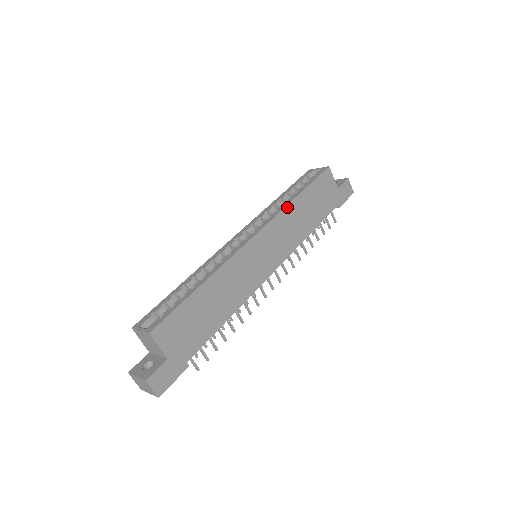
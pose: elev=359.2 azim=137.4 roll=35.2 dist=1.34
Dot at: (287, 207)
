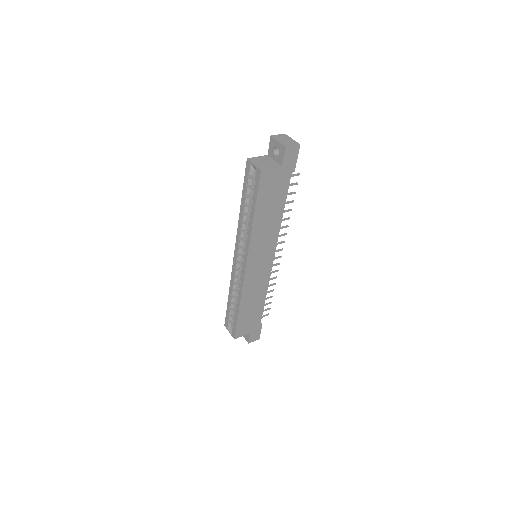
Dot at: (252, 233)
